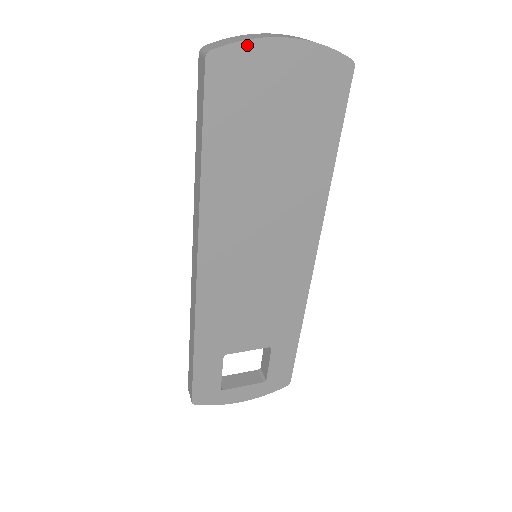
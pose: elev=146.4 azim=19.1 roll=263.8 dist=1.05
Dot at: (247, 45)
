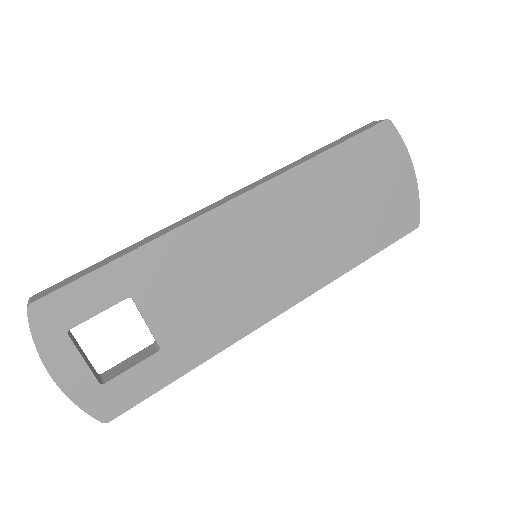
Dot at: (402, 144)
